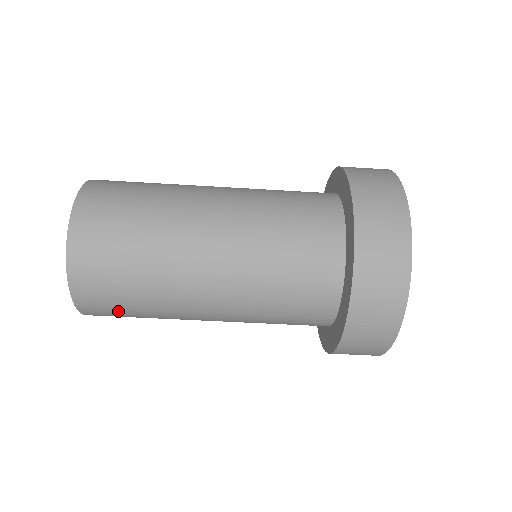
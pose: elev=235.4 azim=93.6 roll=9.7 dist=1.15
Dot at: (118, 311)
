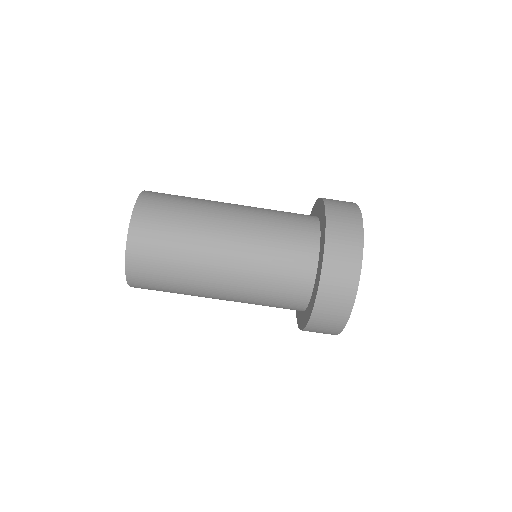
Dot at: occluded
